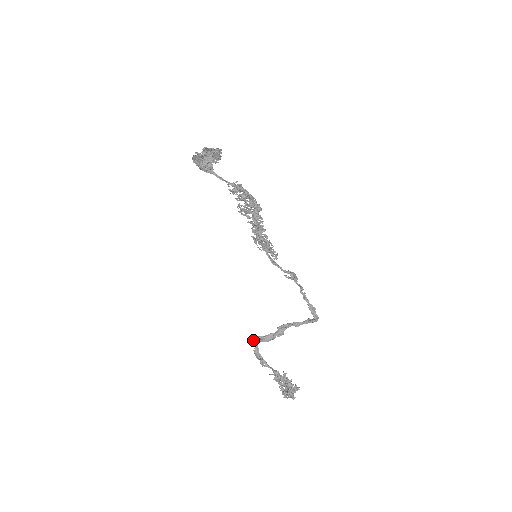
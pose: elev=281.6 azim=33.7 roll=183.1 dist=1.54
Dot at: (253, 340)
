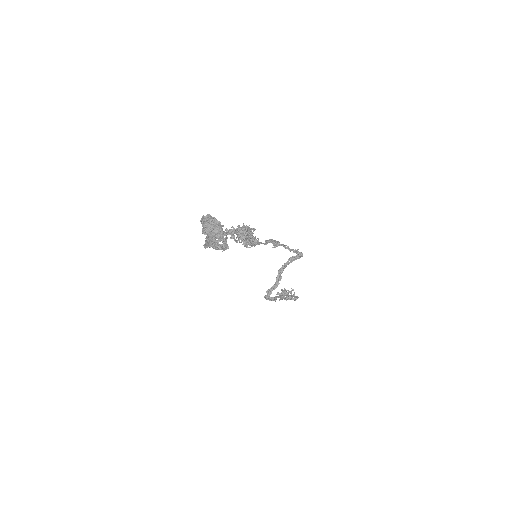
Dot at: (267, 296)
